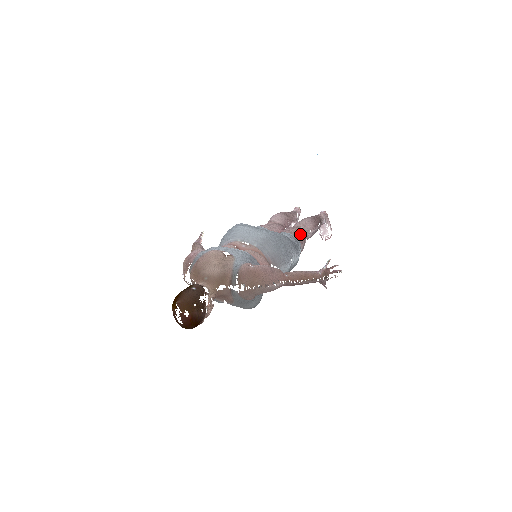
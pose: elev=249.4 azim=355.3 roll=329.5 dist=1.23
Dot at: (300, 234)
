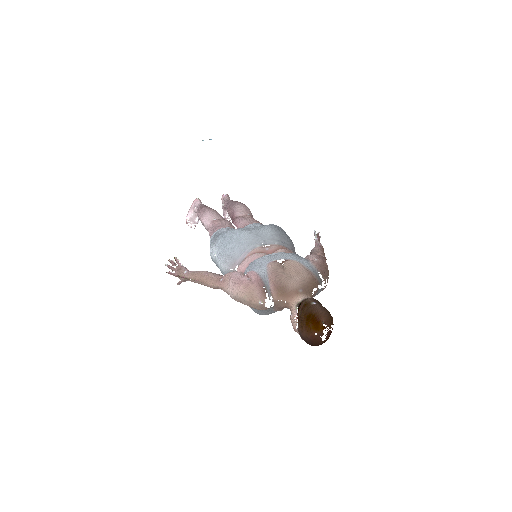
Dot at: (257, 221)
